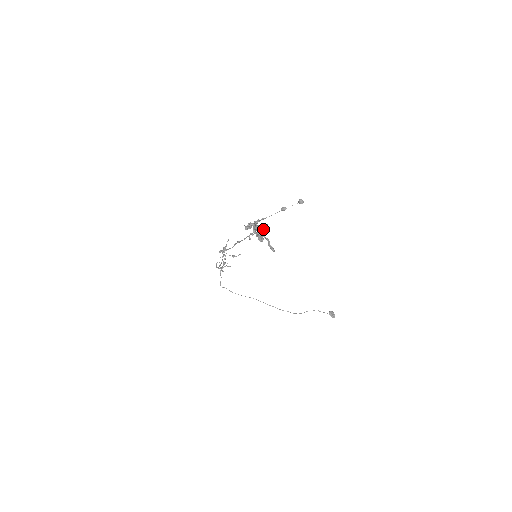
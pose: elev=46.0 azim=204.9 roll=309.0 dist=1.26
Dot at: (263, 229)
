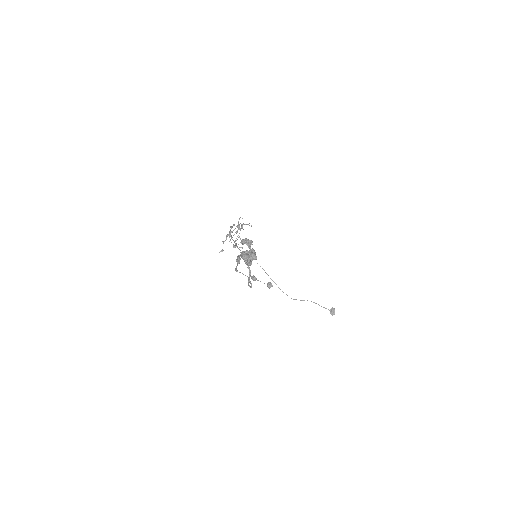
Dot at: (250, 260)
